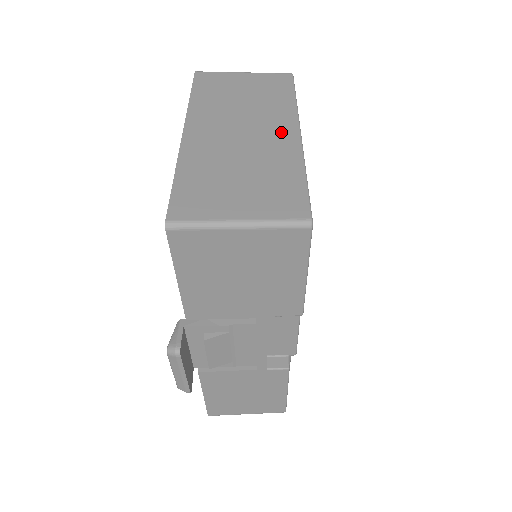
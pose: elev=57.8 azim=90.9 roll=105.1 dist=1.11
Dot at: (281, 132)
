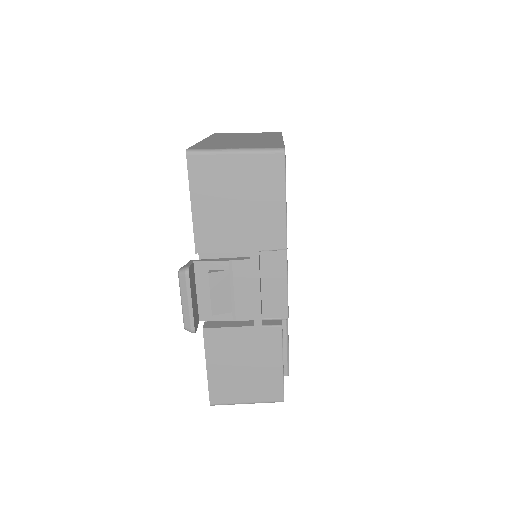
Dot at: (269, 138)
